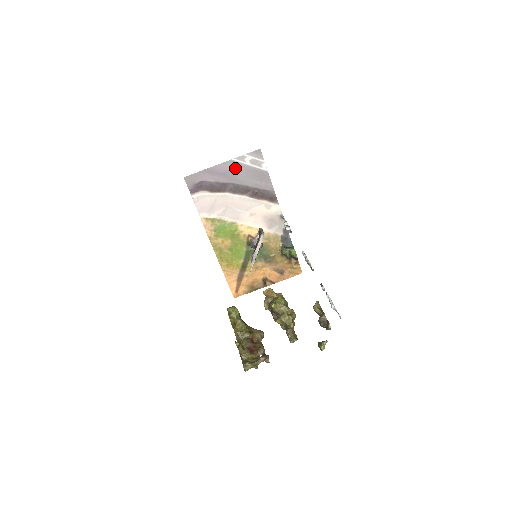
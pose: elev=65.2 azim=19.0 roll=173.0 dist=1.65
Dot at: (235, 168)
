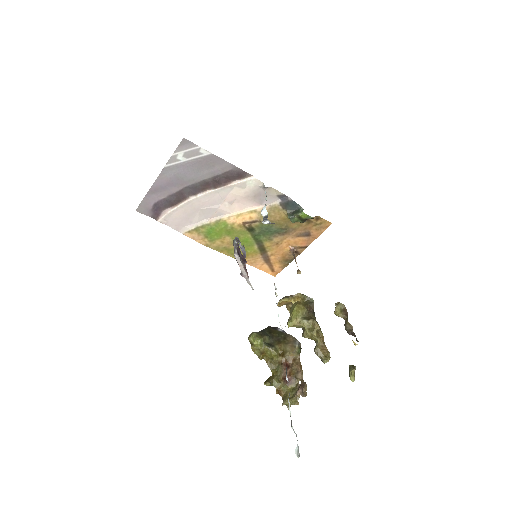
Dot at: (175, 173)
